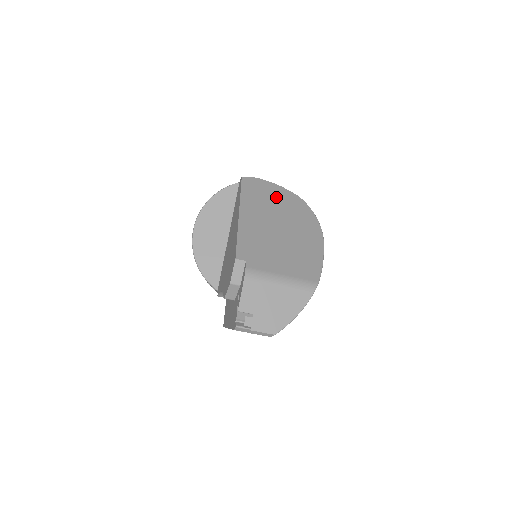
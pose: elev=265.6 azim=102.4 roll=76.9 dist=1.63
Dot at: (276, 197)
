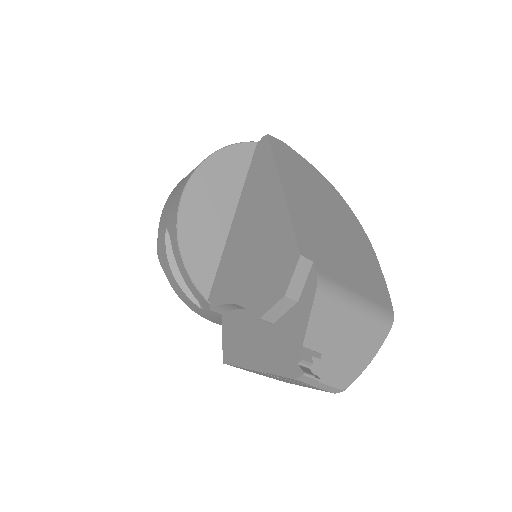
Dot at: (311, 176)
